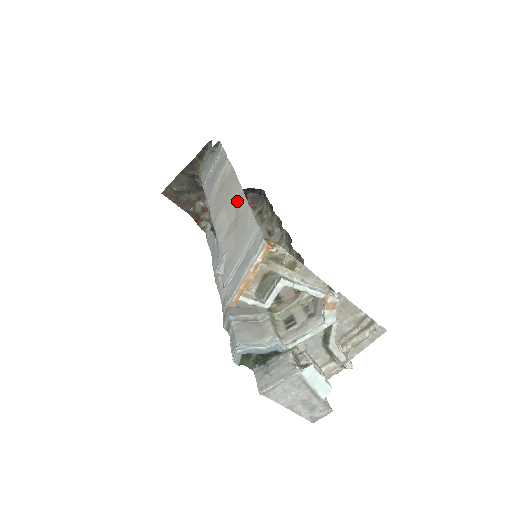
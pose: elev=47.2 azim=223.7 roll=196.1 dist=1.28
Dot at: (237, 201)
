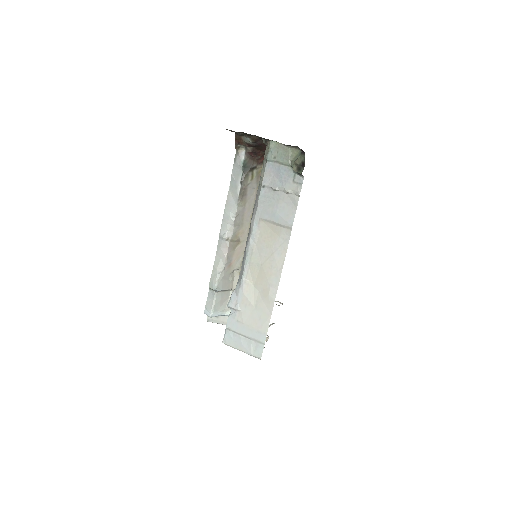
Dot at: (269, 287)
